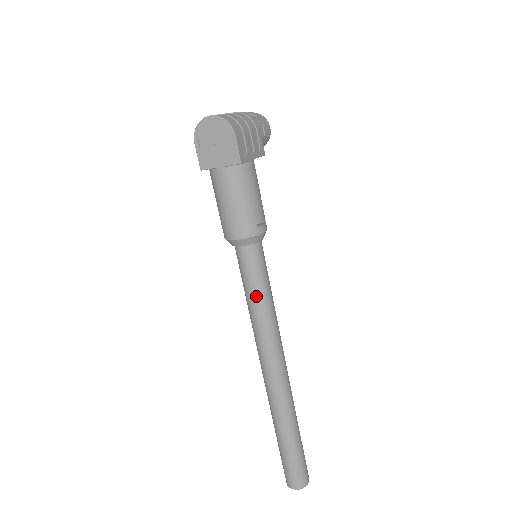
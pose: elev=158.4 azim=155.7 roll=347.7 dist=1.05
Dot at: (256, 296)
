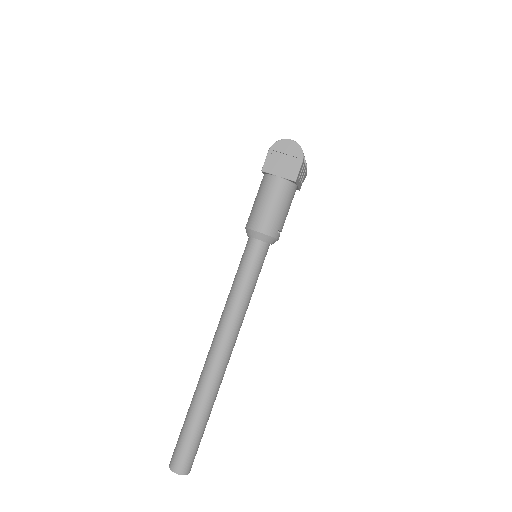
Dot at: (246, 283)
